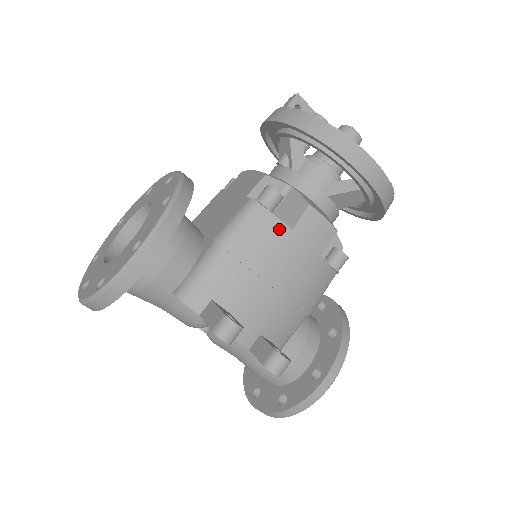
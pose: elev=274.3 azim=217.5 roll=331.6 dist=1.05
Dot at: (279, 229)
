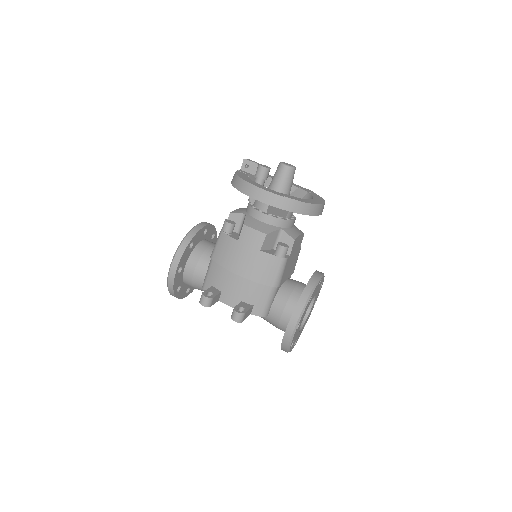
Dot at: (232, 242)
